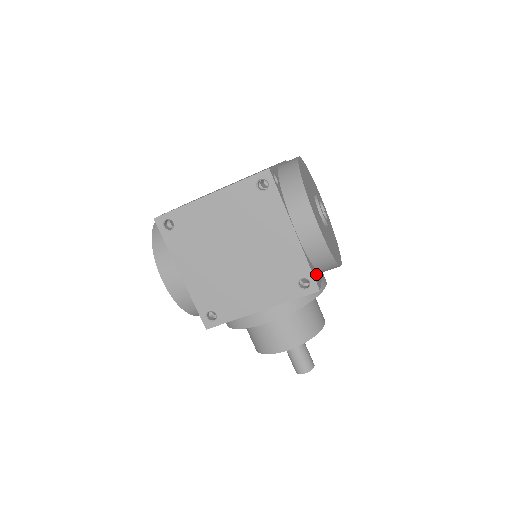
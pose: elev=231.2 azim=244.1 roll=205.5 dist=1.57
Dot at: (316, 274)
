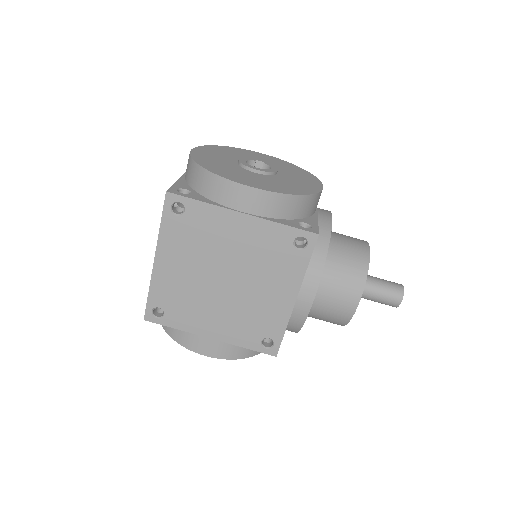
Dot at: (304, 223)
